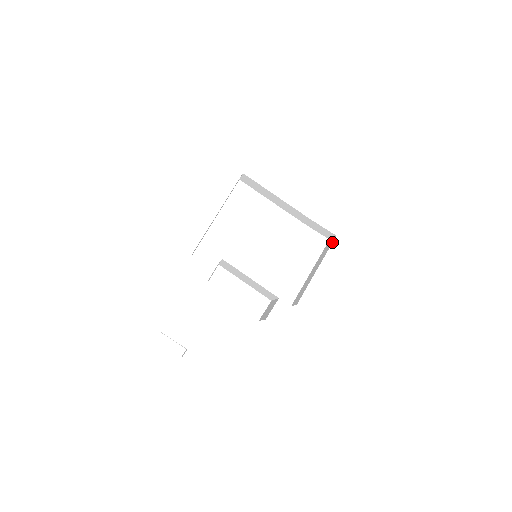
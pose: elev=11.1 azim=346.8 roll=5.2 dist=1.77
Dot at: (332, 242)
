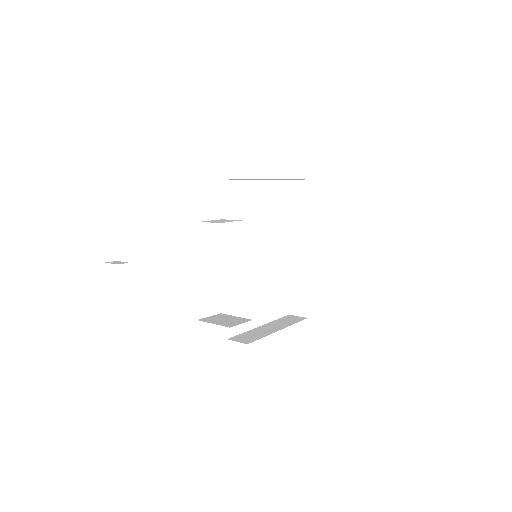
Dot at: (303, 319)
